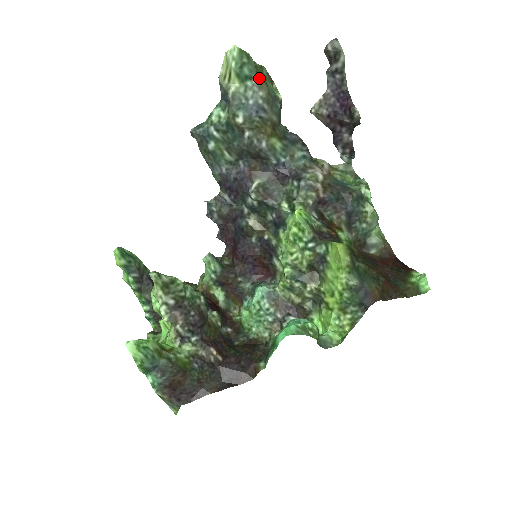
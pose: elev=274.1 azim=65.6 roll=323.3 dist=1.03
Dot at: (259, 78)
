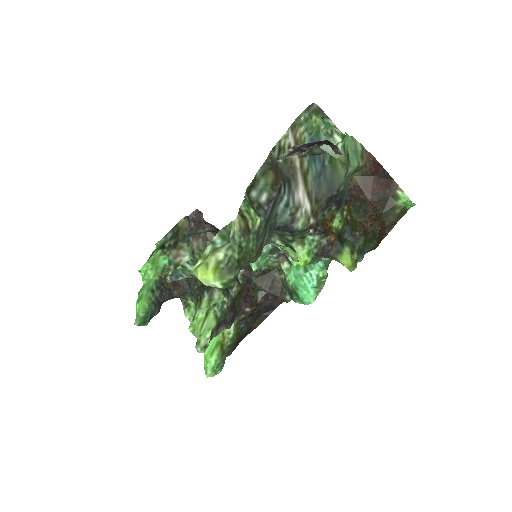
Dot at: (245, 262)
